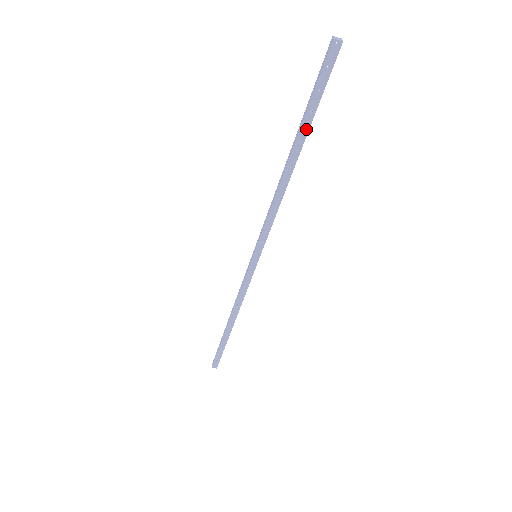
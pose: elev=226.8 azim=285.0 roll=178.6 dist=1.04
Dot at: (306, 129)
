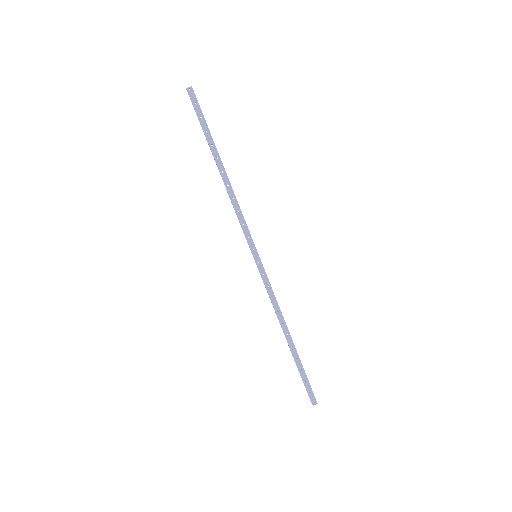
Dot at: (212, 143)
